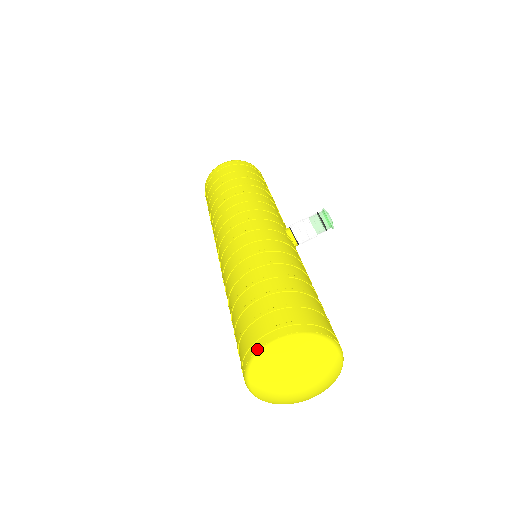
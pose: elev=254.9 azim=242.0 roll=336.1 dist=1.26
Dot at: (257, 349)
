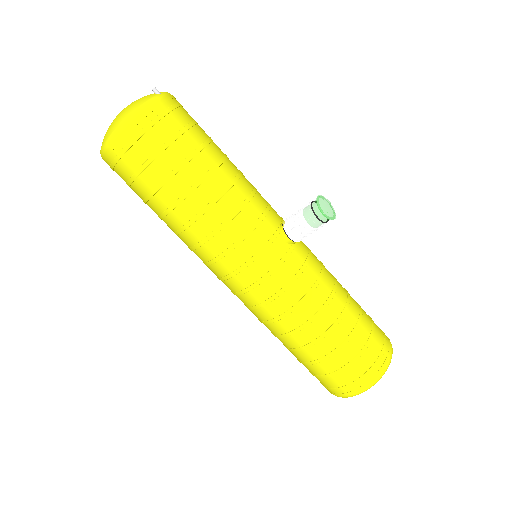
Dot at: (340, 396)
